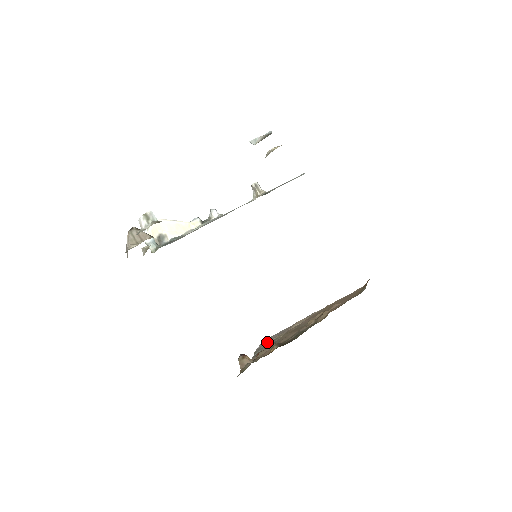
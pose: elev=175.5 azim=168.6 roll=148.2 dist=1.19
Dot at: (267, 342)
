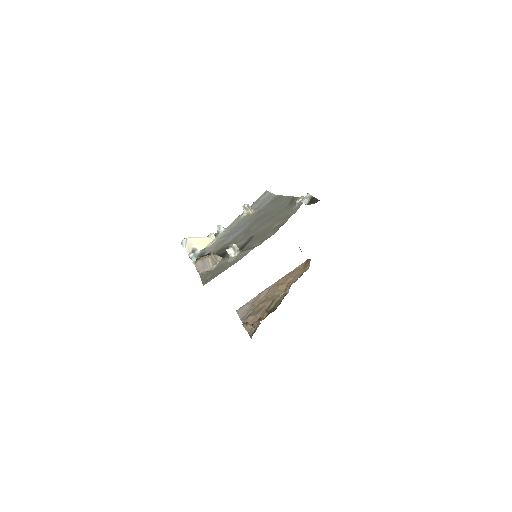
Dot at: (246, 311)
